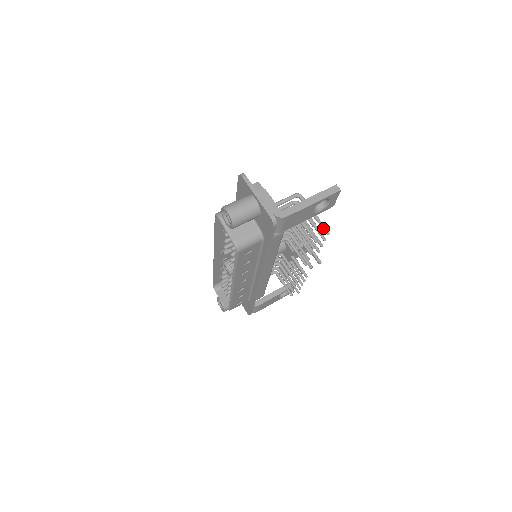
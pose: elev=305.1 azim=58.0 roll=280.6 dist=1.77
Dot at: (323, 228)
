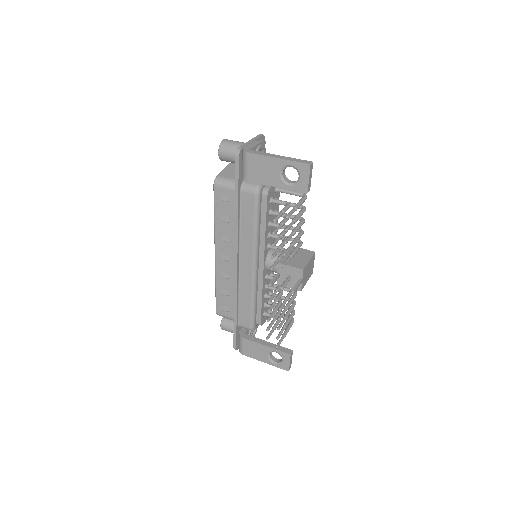
Dot at: (289, 213)
